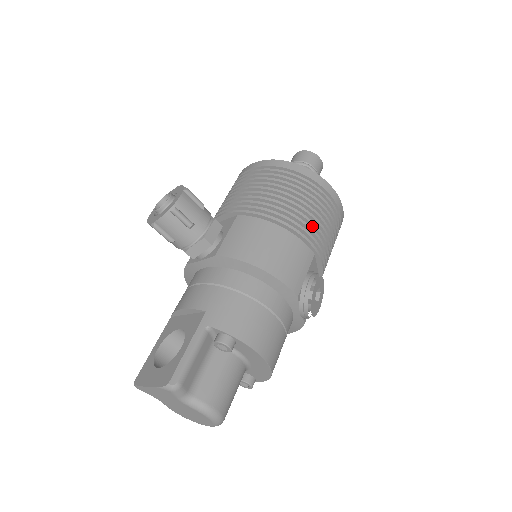
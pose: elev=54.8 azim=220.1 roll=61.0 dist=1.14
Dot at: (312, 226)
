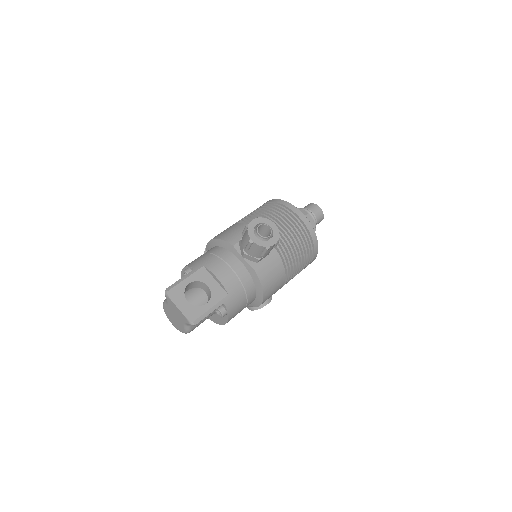
Dot at: occluded
